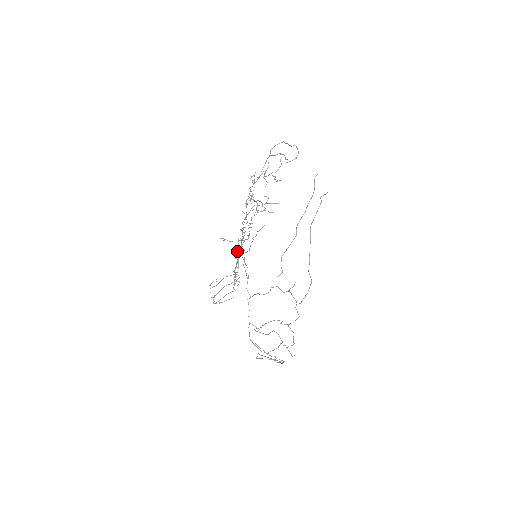
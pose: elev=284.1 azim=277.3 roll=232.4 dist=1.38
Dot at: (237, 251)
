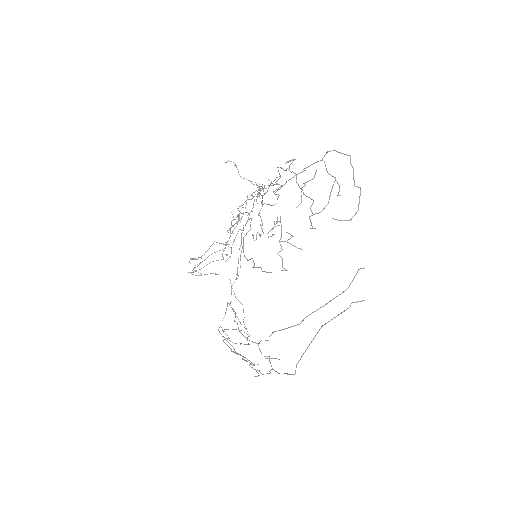
Dot at: (243, 204)
